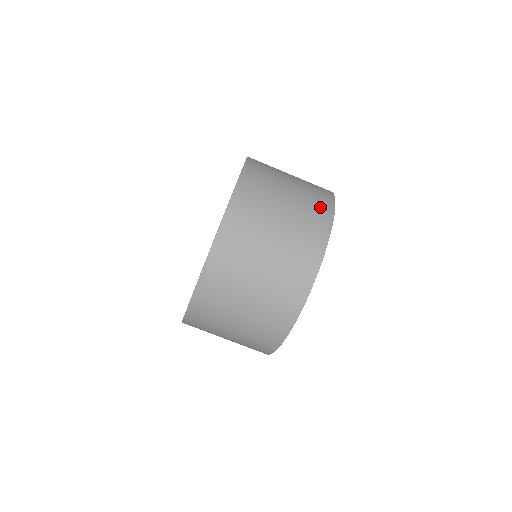
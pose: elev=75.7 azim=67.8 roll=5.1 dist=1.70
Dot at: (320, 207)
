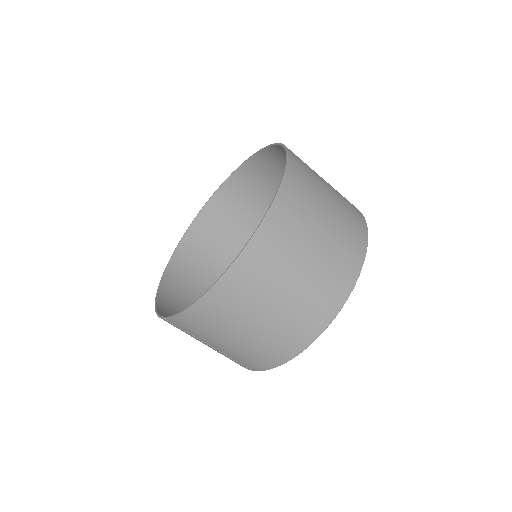
Dot at: occluded
